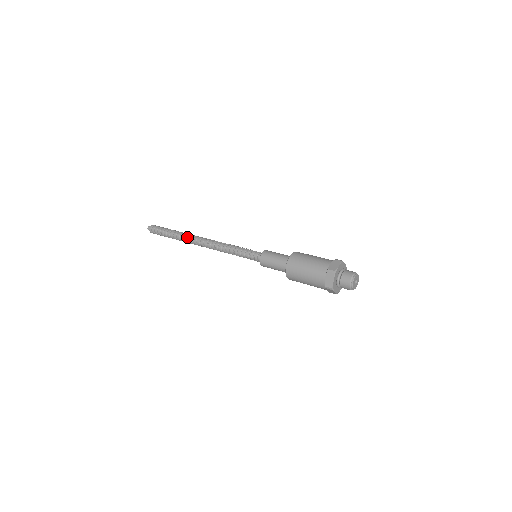
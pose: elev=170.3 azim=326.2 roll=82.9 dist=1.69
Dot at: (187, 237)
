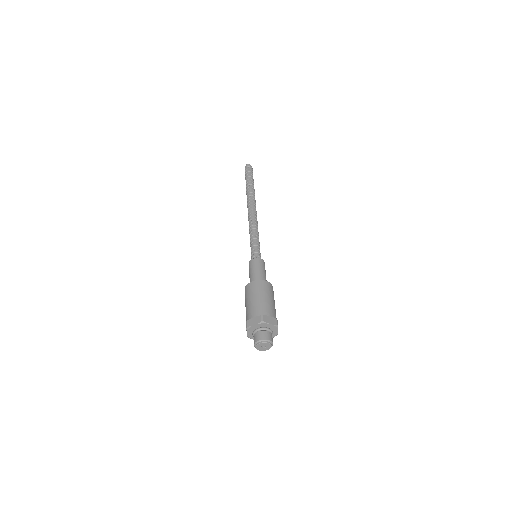
Dot at: (248, 197)
